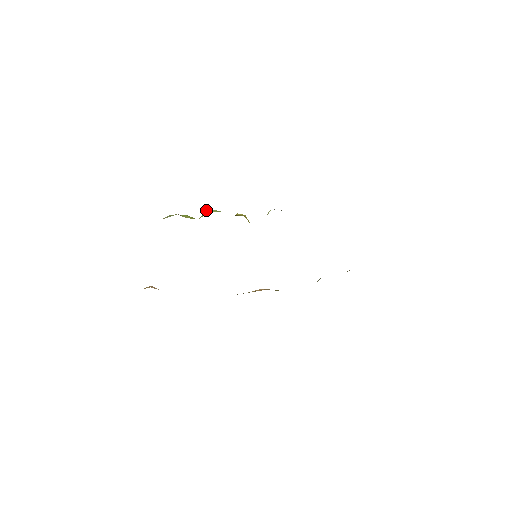
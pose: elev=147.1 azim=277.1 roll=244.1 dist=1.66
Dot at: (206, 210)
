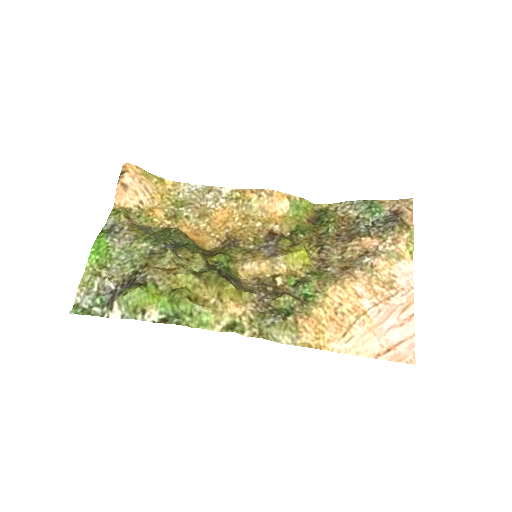
Dot at: (174, 301)
